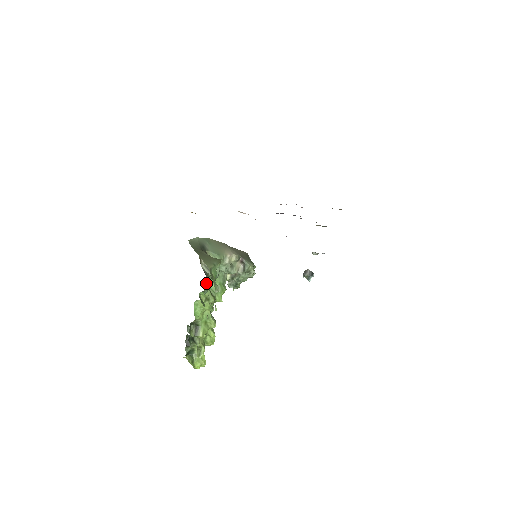
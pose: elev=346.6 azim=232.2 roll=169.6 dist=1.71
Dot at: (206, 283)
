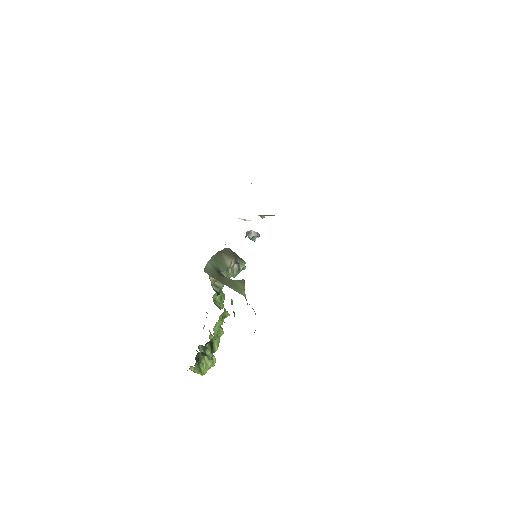
Dot at: occluded
